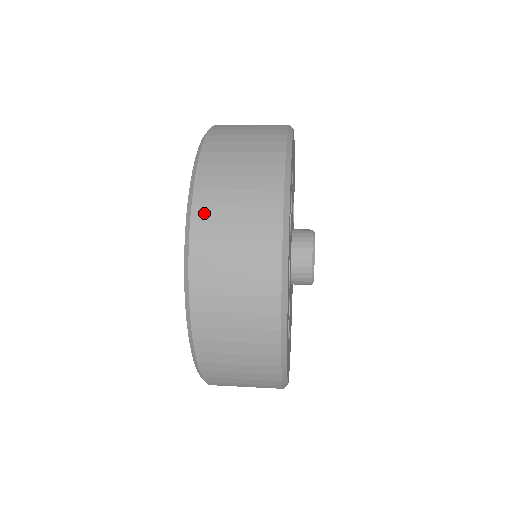
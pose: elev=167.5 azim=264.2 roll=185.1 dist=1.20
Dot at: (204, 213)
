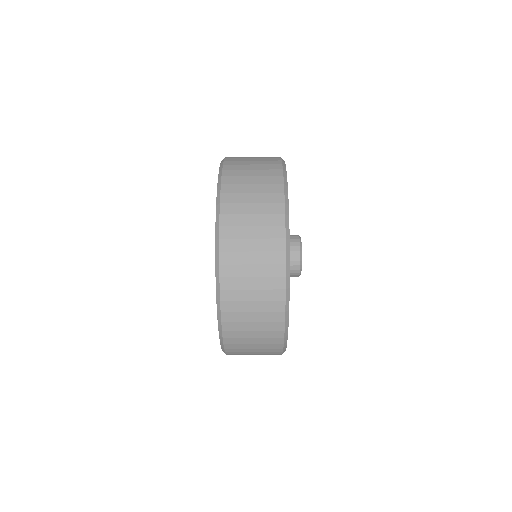
Dot at: (232, 162)
